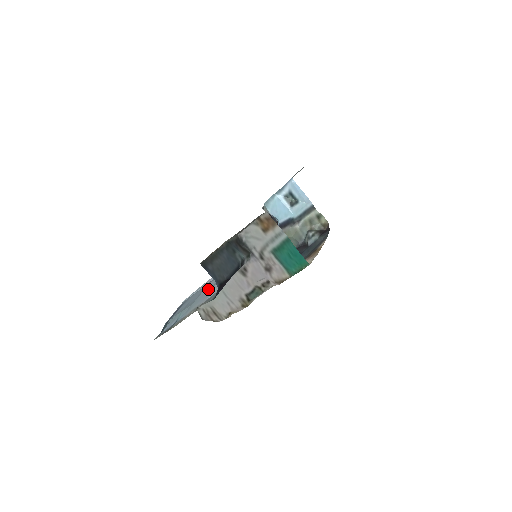
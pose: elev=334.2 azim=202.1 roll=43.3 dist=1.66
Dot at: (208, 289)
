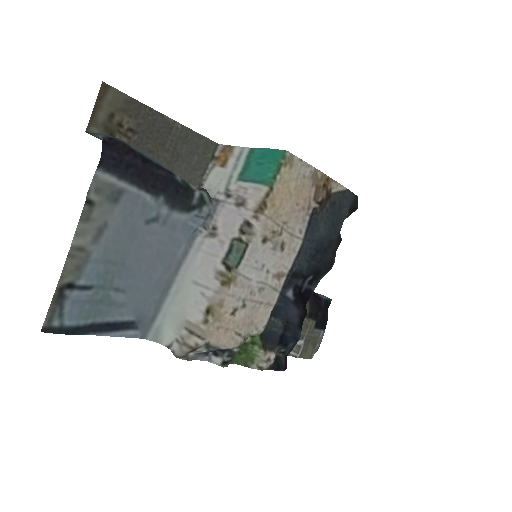
Dot at: (141, 235)
